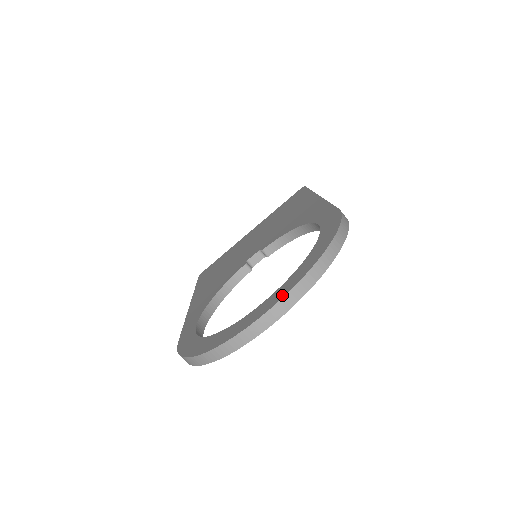
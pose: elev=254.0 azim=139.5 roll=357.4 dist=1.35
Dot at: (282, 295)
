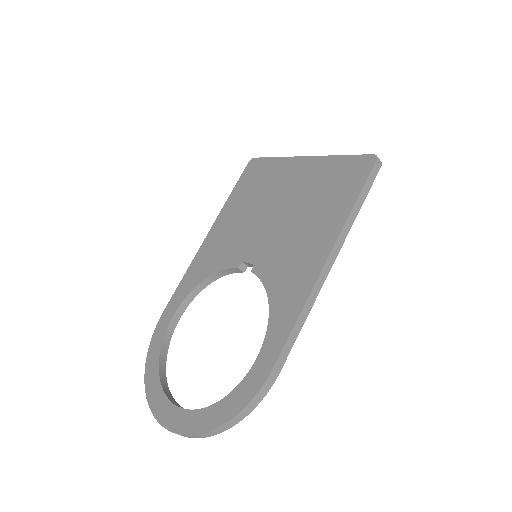
Dot at: (174, 428)
